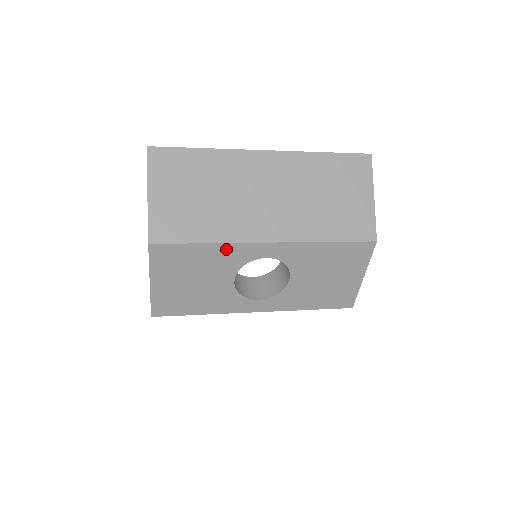
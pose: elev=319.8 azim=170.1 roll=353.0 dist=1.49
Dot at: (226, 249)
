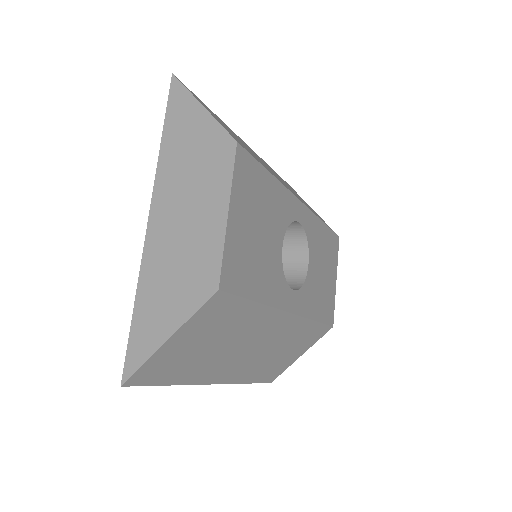
Dot at: (281, 193)
